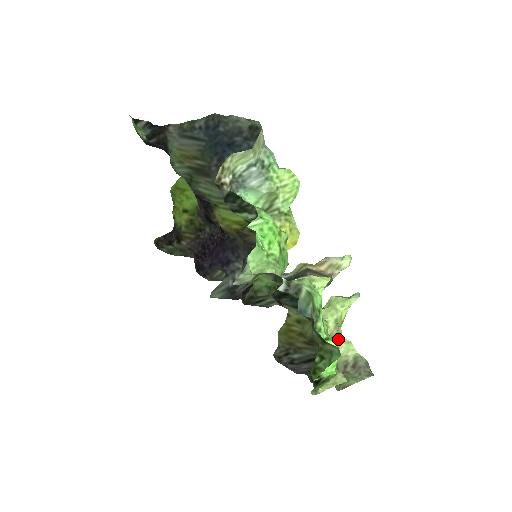
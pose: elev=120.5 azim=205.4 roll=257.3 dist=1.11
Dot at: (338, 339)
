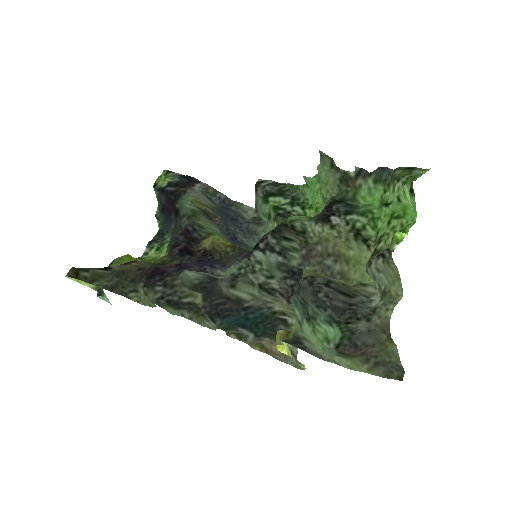
Dot at: (373, 281)
